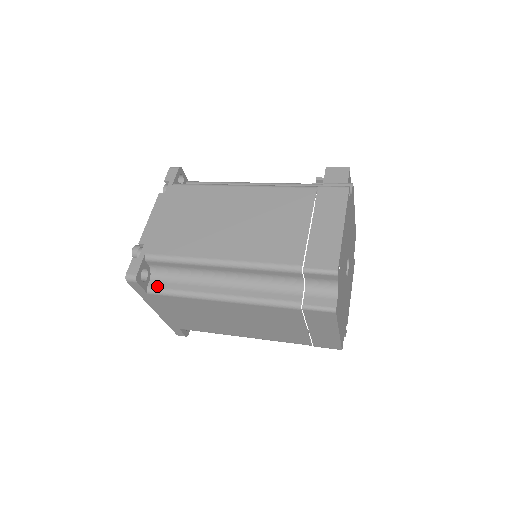
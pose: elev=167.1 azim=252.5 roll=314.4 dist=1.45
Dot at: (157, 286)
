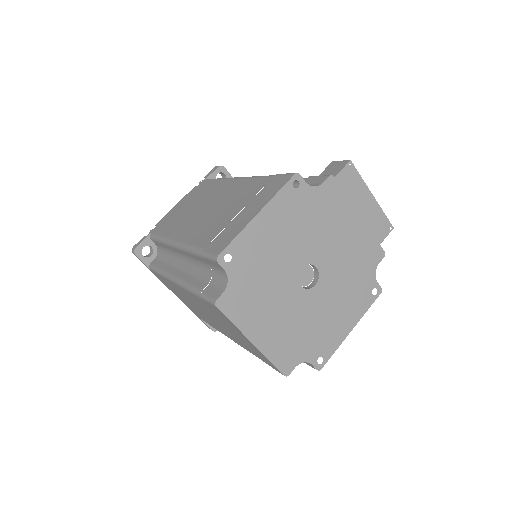
Dot at: (154, 263)
